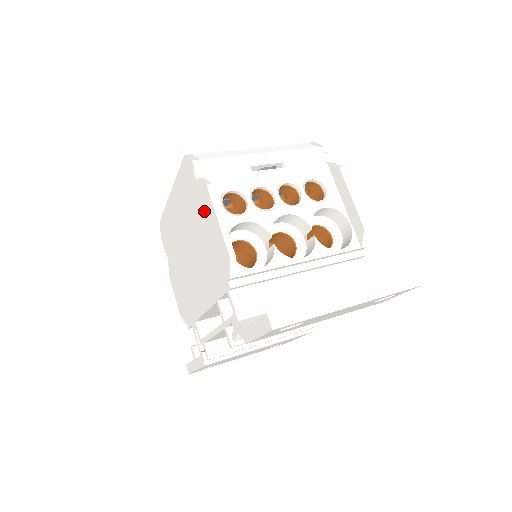
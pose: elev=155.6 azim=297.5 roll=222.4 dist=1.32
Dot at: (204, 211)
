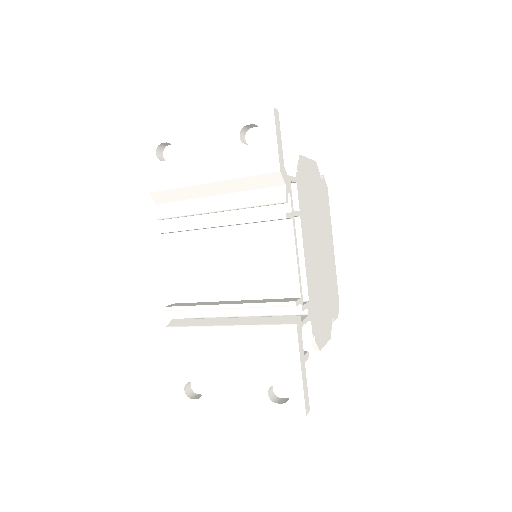
Dot at: occluded
